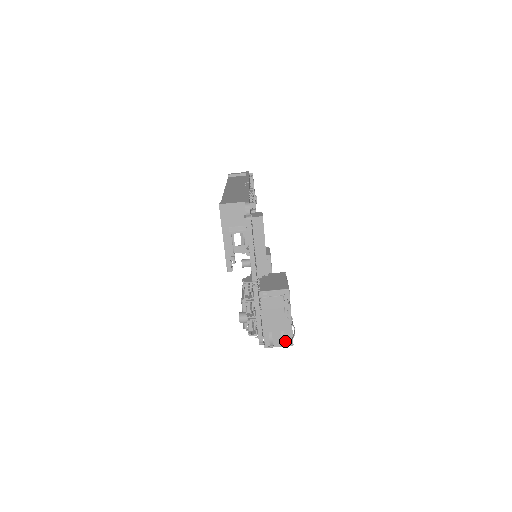
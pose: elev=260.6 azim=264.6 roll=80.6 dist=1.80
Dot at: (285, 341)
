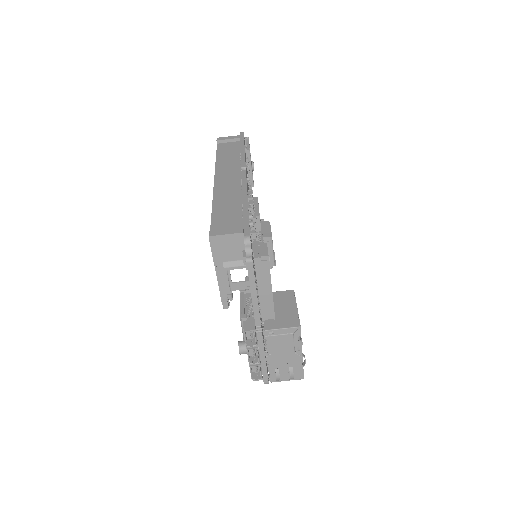
Dot at: (294, 375)
